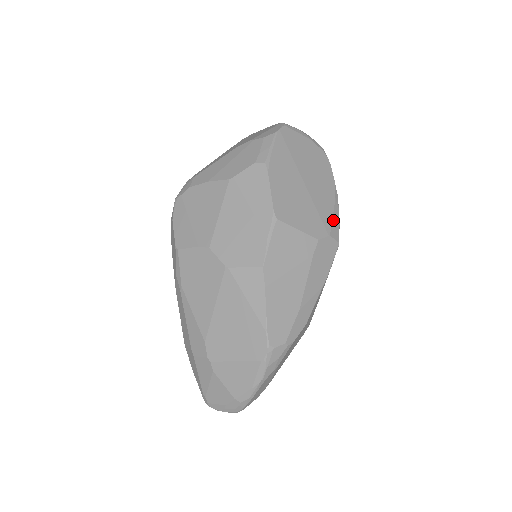
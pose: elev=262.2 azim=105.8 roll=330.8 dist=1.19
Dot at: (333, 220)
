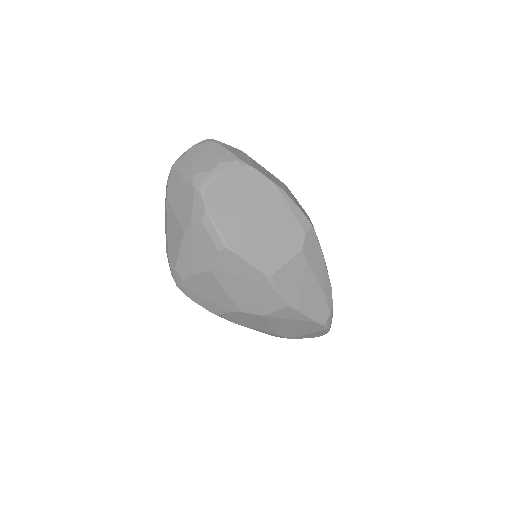
Dot at: (297, 217)
